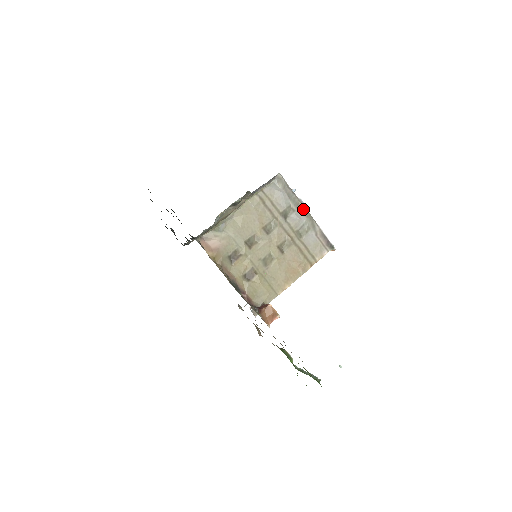
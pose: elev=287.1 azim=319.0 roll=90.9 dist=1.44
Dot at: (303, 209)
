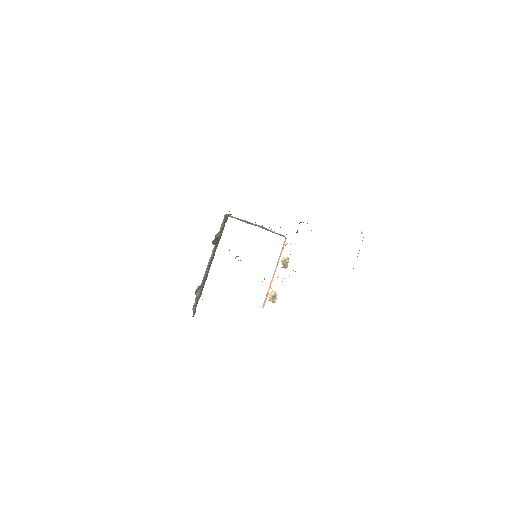
Dot at: (253, 224)
